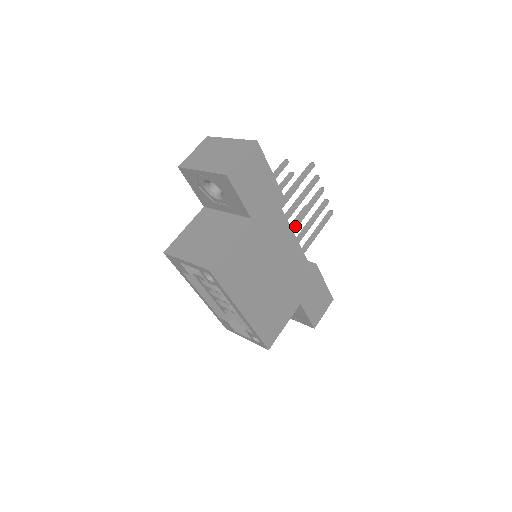
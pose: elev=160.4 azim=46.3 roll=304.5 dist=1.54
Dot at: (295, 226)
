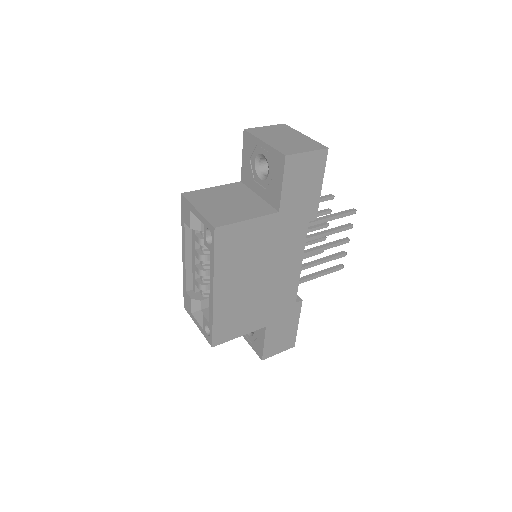
Dot at: (306, 253)
